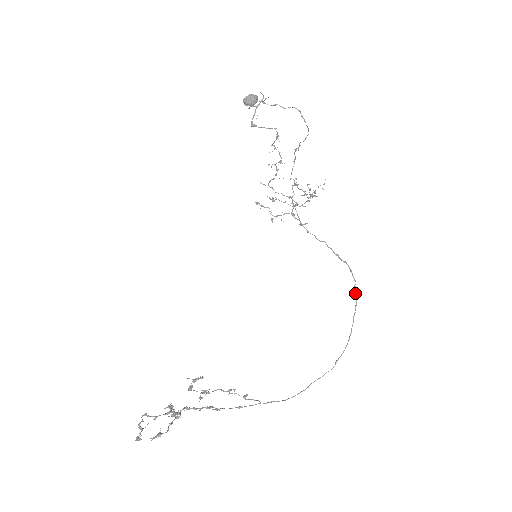
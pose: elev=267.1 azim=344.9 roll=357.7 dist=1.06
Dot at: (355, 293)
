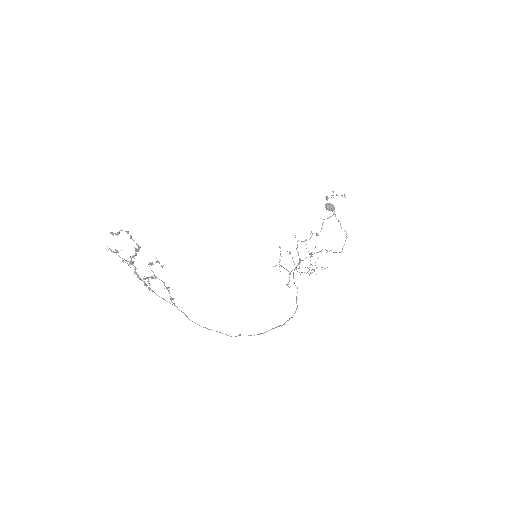
Dot at: (286, 321)
